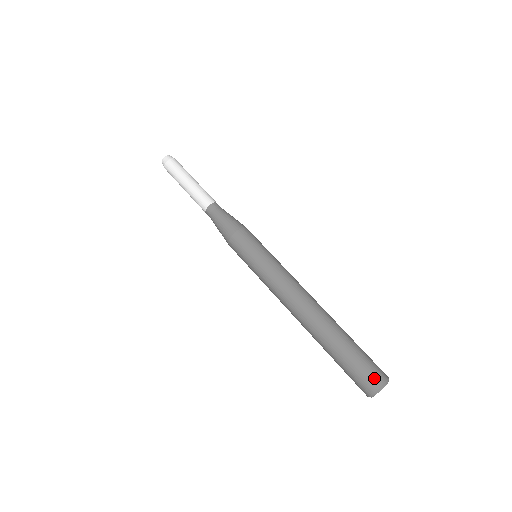
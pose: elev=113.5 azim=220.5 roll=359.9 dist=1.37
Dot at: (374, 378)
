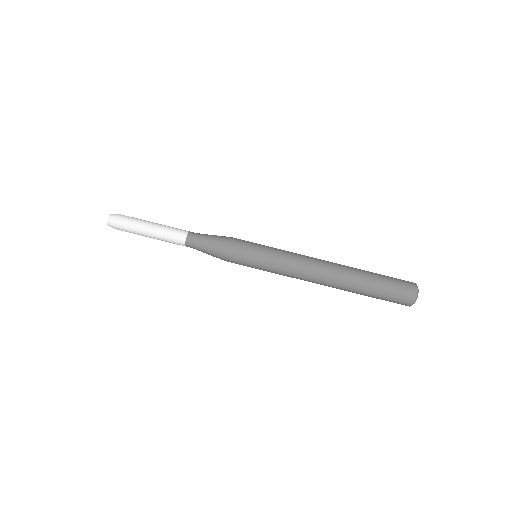
Dot at: (404, 303)
